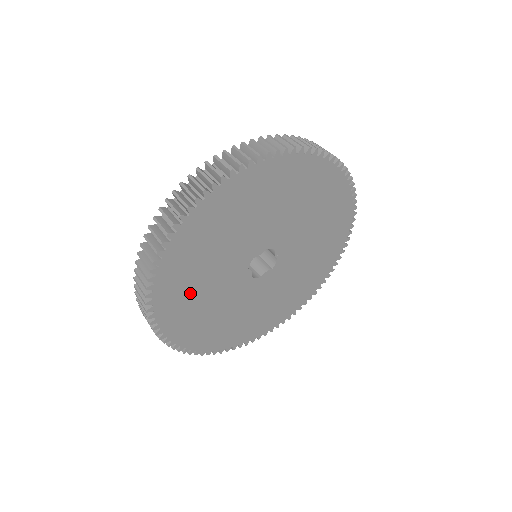
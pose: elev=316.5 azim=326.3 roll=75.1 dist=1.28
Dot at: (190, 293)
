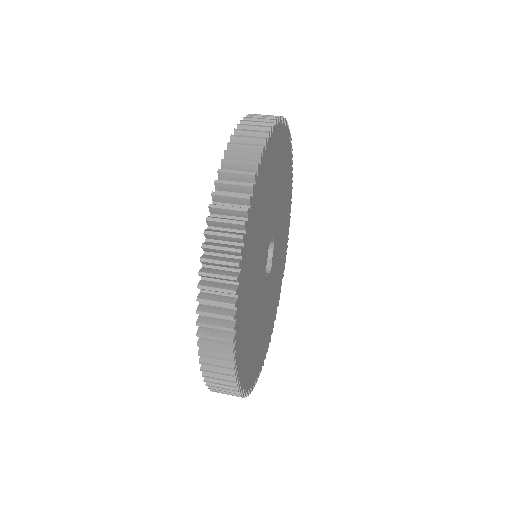
Dot at: (254, 347)
